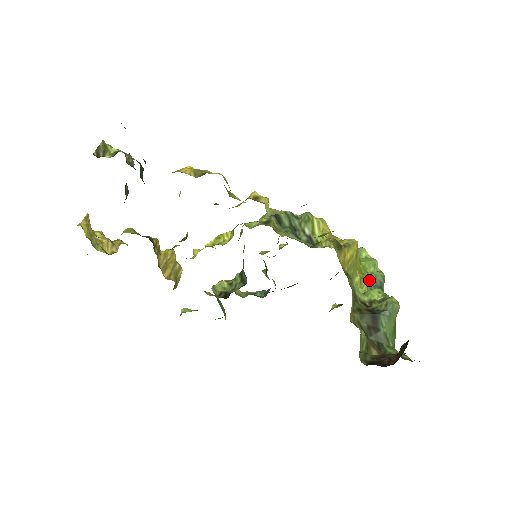
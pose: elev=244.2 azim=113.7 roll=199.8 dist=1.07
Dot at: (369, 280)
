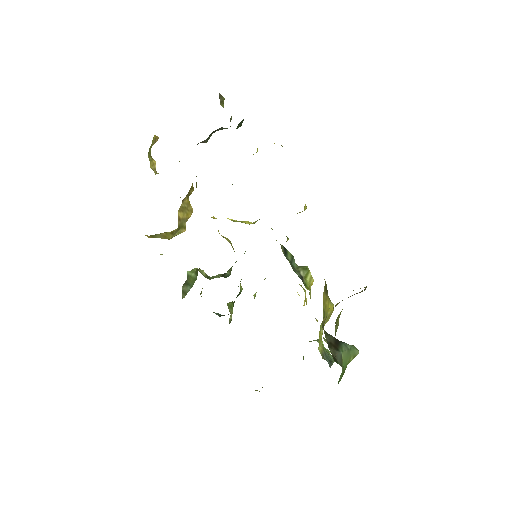
Dot at: (324, 349)
